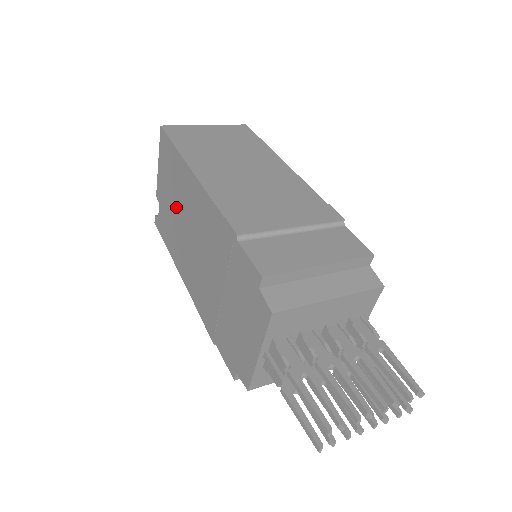
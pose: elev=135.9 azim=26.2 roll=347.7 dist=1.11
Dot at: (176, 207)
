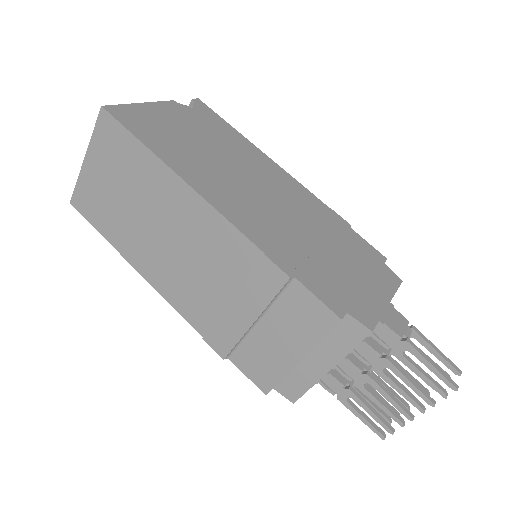
Dot at: occluded
